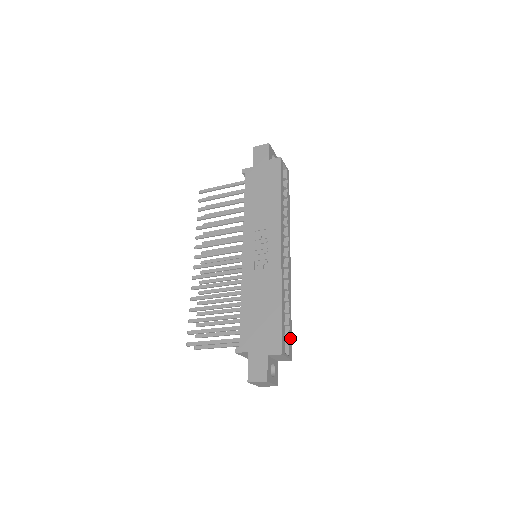
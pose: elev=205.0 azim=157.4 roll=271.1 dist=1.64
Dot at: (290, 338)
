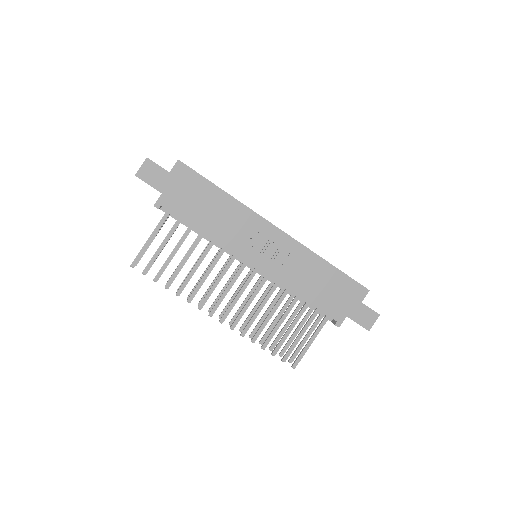
Dot at: occluded
